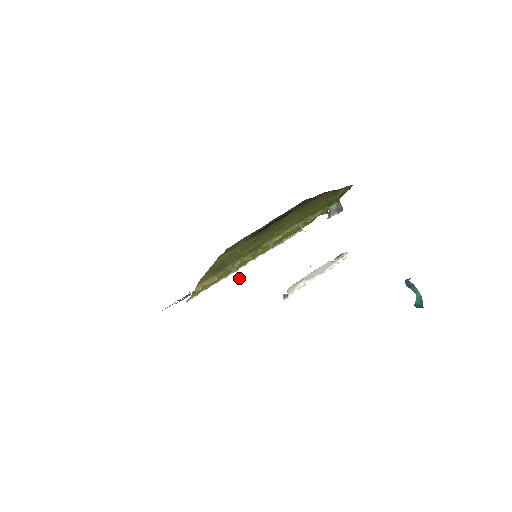
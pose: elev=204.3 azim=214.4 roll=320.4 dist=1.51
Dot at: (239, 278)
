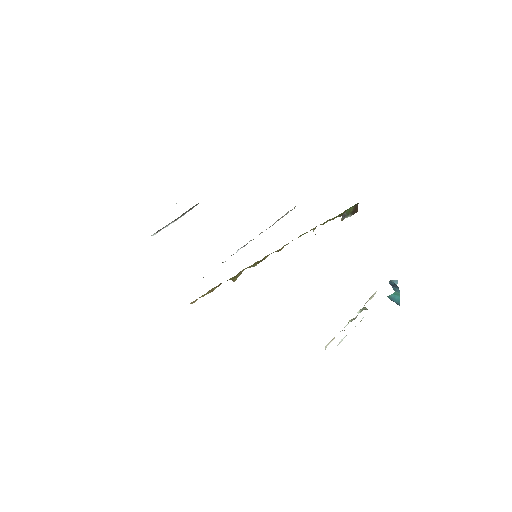
Dot at: occluded
